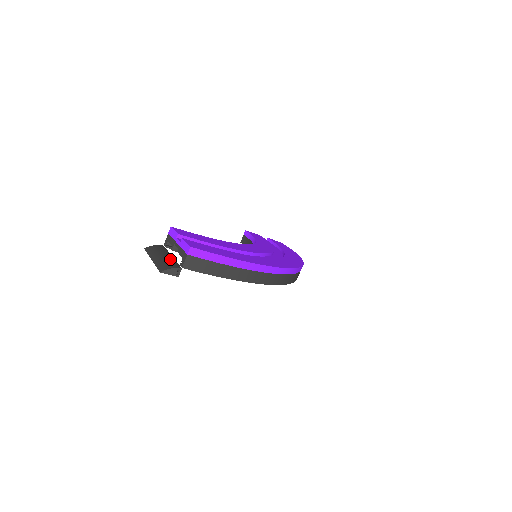
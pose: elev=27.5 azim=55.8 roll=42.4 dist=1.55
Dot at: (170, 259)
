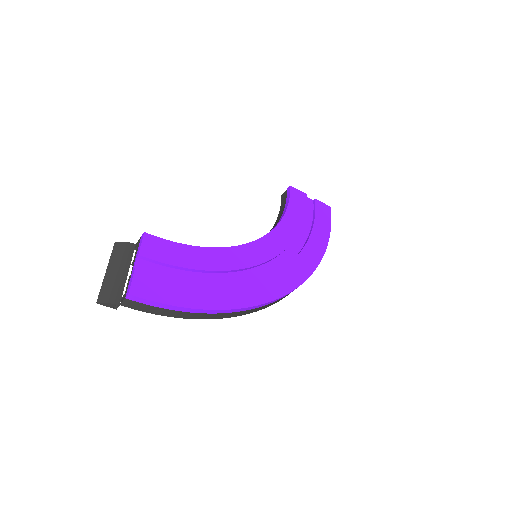
Dot at: (120, 281)
